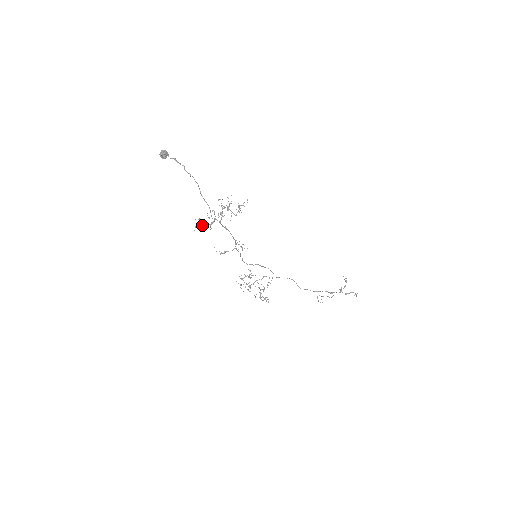
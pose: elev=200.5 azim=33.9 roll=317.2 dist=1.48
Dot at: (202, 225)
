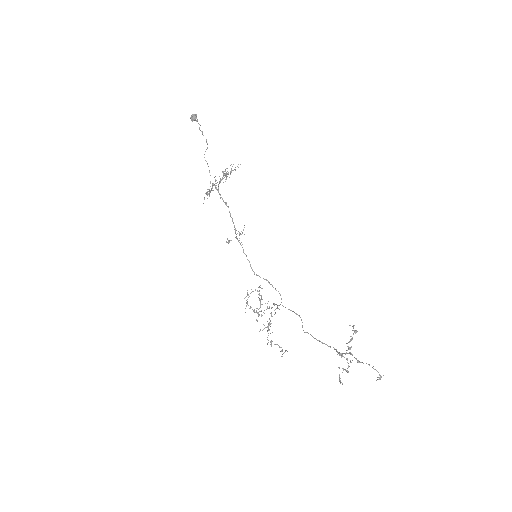
Dot at: (206, 193)
